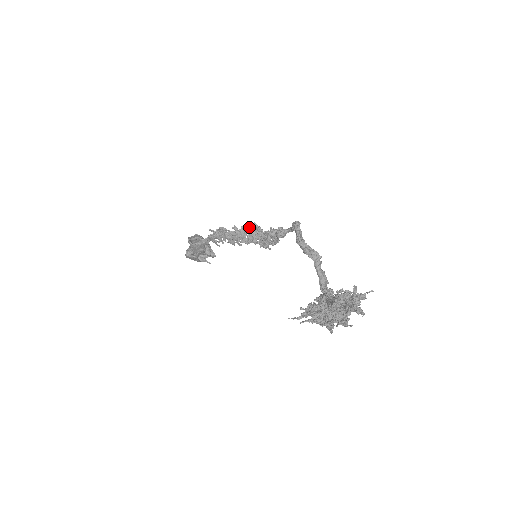
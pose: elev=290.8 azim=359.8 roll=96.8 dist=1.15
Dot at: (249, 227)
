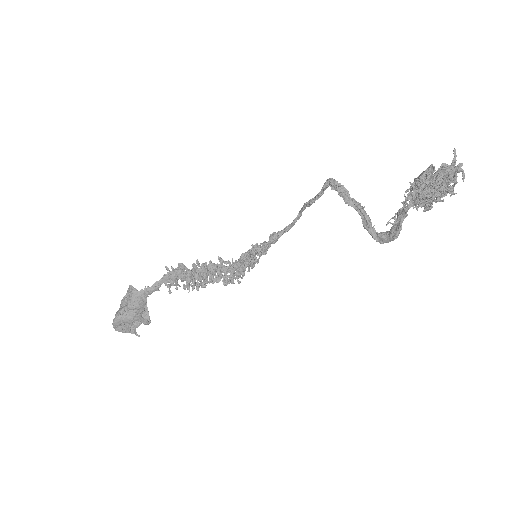
Dot at: (212, 263)
